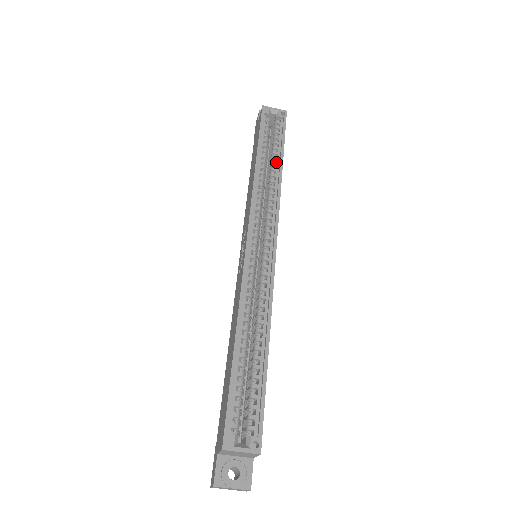
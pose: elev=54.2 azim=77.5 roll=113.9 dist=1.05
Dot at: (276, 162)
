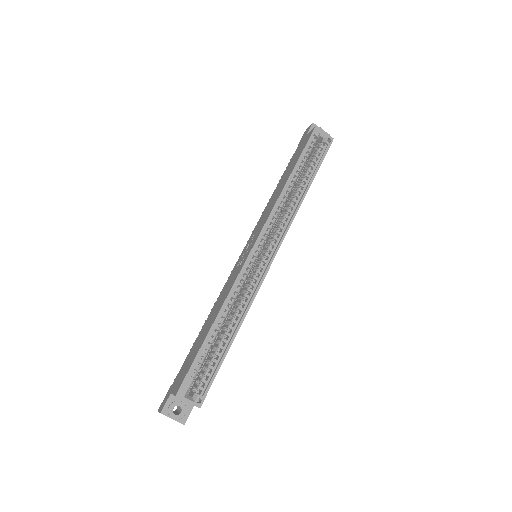
Dot at: (305, 183)
